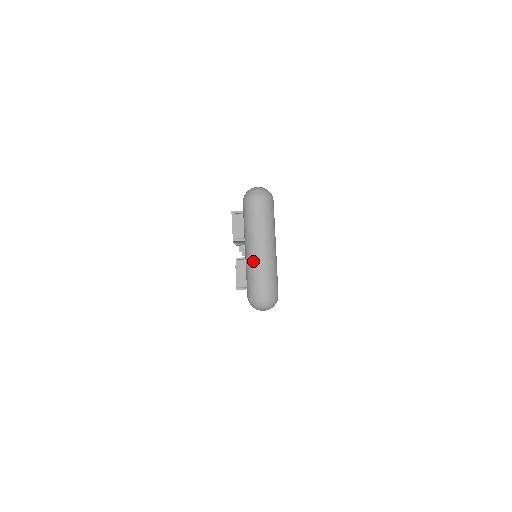
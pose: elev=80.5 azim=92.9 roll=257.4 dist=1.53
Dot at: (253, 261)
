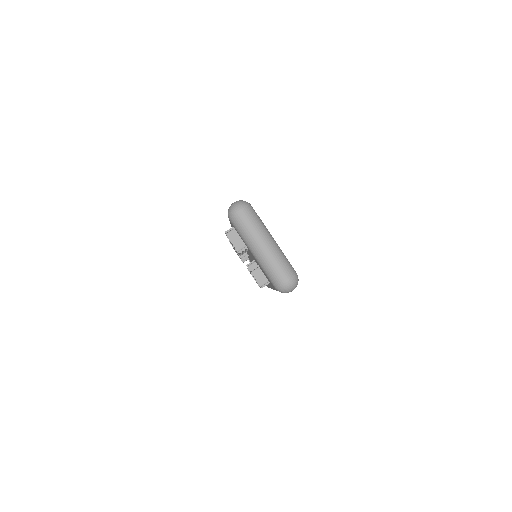
Dot at: (264, 259)
